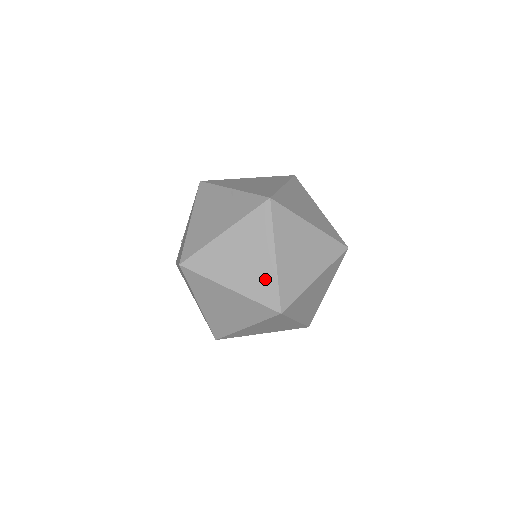
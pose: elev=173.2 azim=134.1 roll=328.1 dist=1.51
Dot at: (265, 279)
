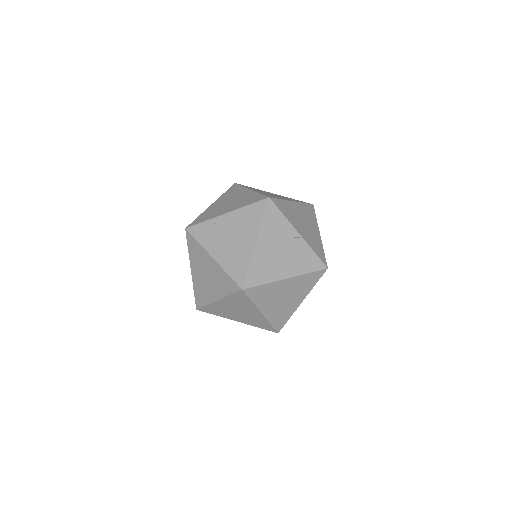
Dot at: (286, 313)
